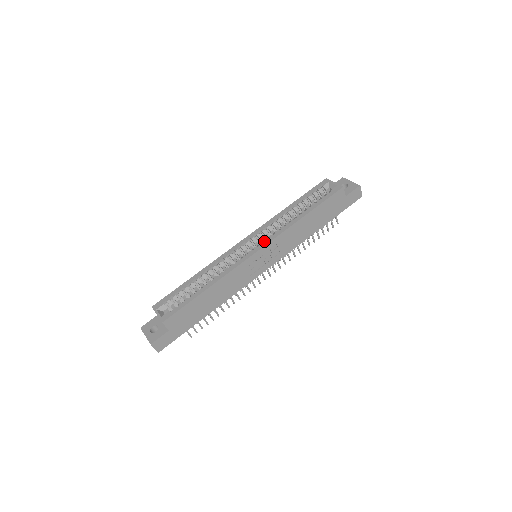
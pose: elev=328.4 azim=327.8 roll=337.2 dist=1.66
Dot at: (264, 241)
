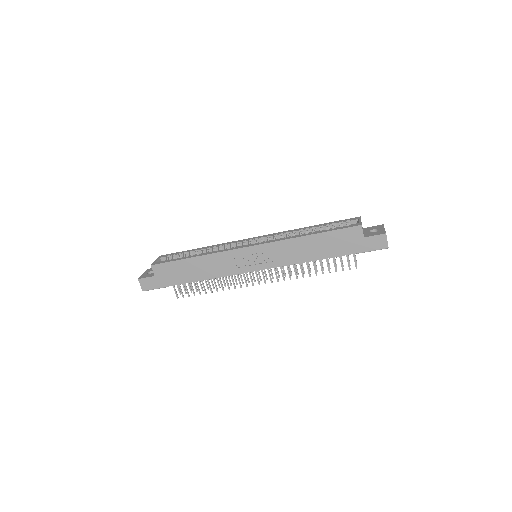
Dot at: (261, 242)
